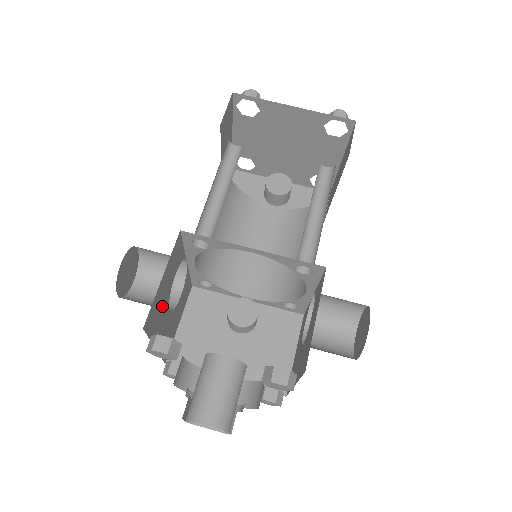
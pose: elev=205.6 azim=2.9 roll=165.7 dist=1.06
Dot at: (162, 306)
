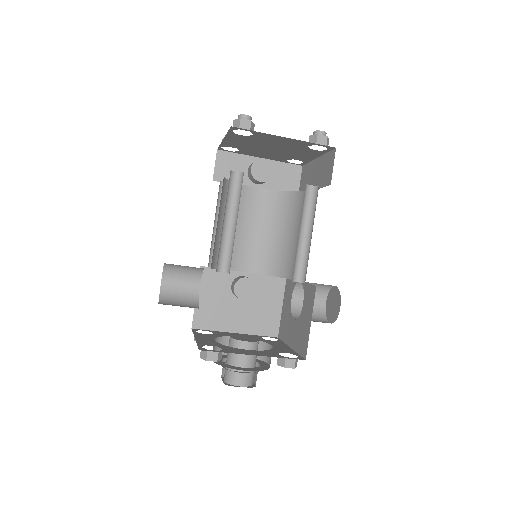
Dot at: occluded
